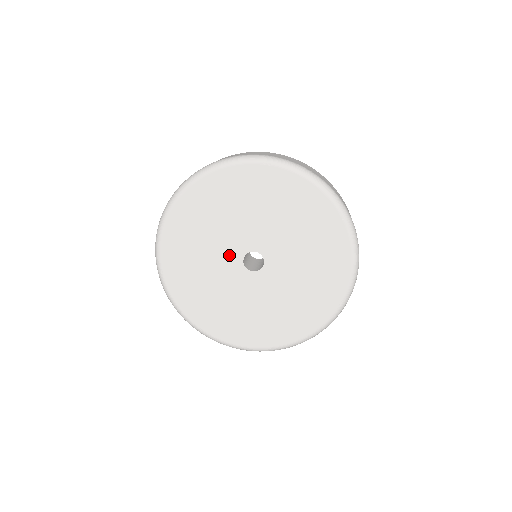
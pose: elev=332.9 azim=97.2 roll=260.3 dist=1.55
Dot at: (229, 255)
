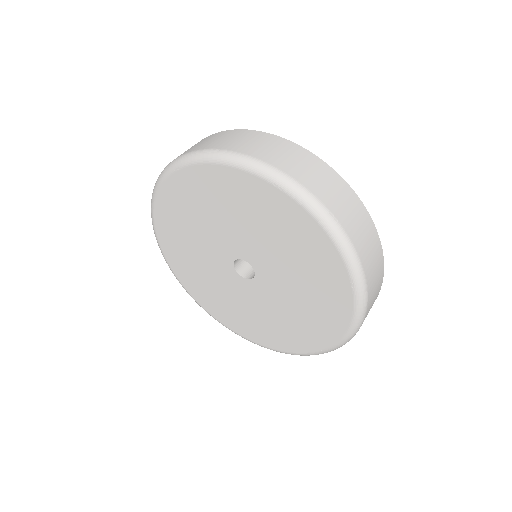
Dot at: (220, 250)
